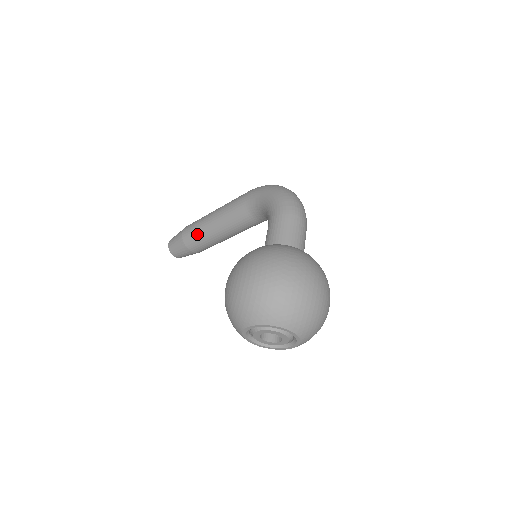
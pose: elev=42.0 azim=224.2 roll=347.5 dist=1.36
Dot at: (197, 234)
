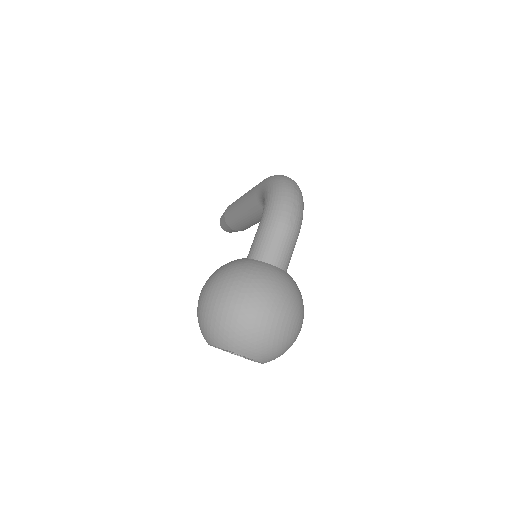
Dot at: (232, 217)
